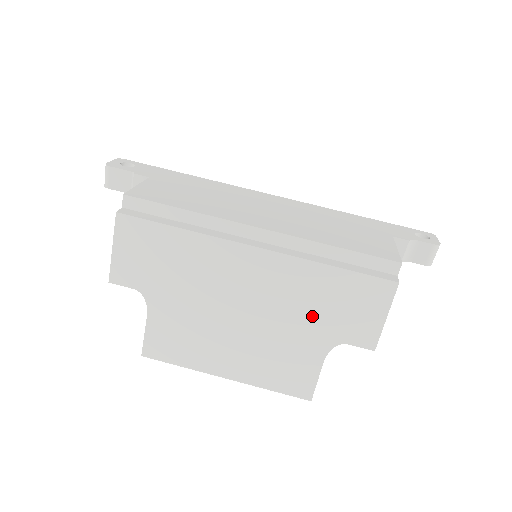
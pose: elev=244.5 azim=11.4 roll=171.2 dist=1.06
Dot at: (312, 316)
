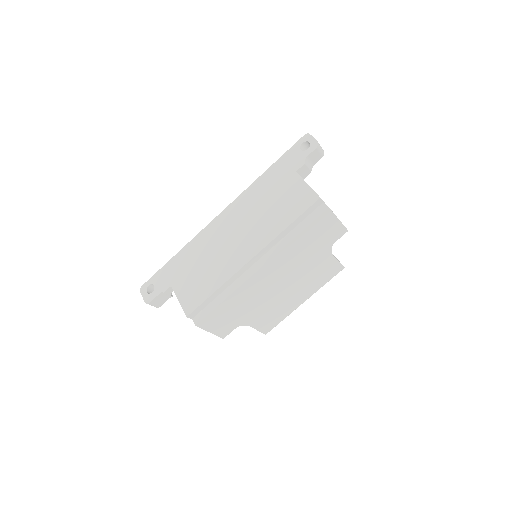
Dot at: (310, 254)
